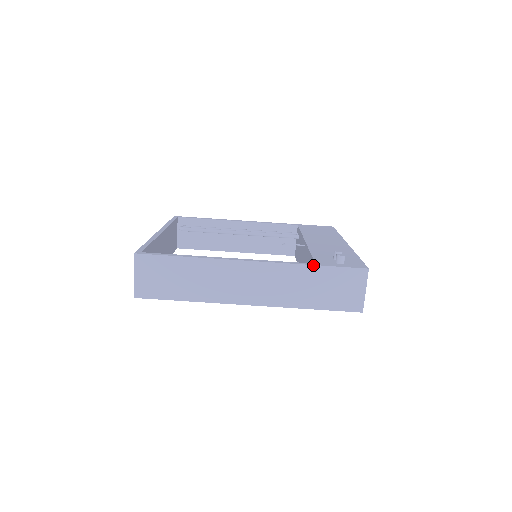
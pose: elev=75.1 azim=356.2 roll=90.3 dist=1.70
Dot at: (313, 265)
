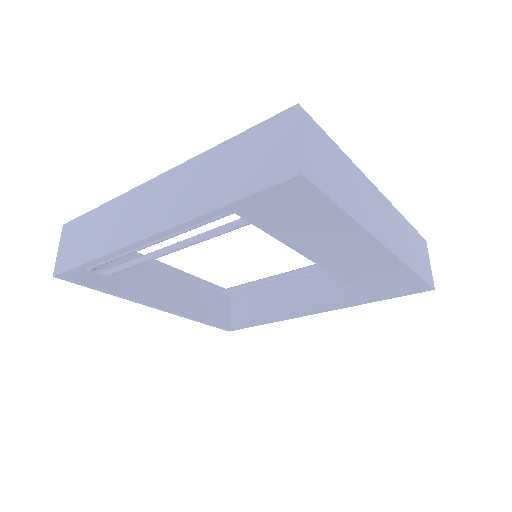
Dot at: (222, 143)
